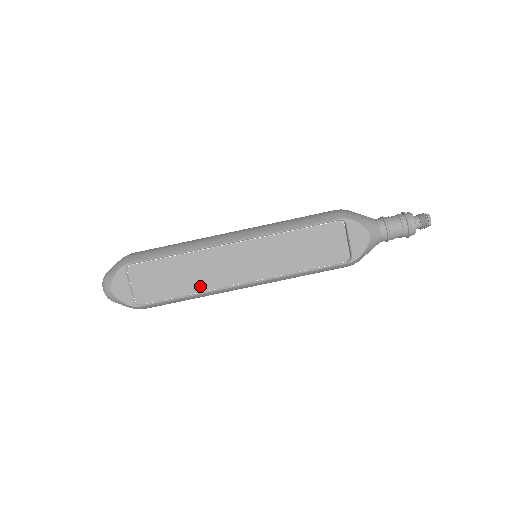
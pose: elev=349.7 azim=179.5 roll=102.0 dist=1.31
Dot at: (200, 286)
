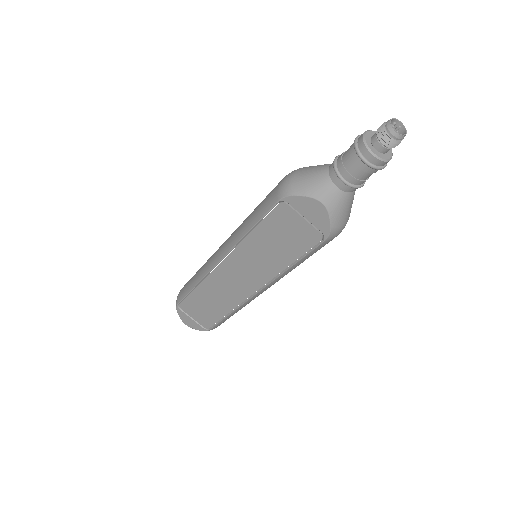
Dot at: (229, 305)
